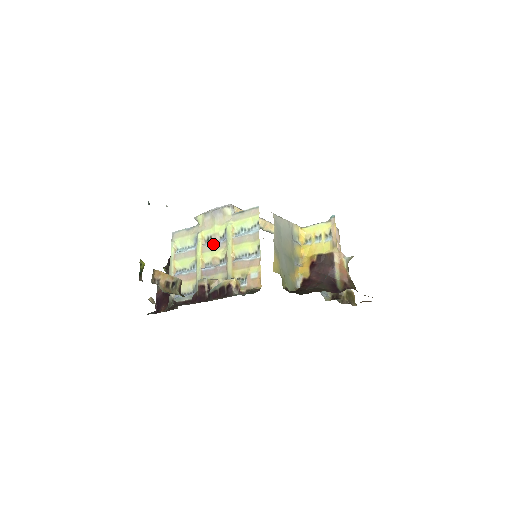
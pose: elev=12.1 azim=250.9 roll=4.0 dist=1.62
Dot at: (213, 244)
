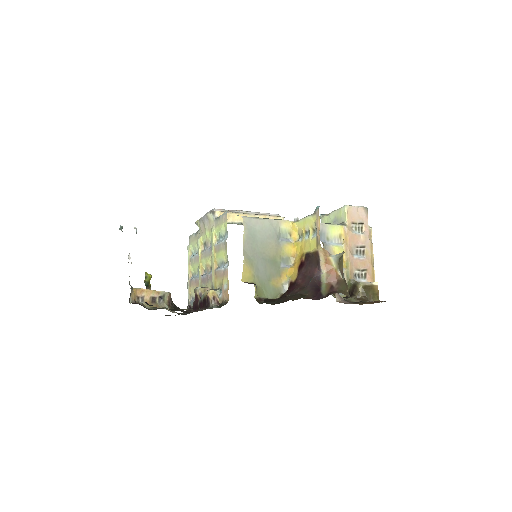
Dot at: (206, 251)
